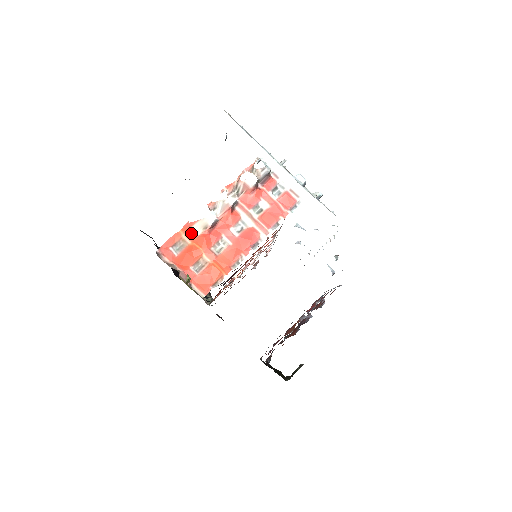
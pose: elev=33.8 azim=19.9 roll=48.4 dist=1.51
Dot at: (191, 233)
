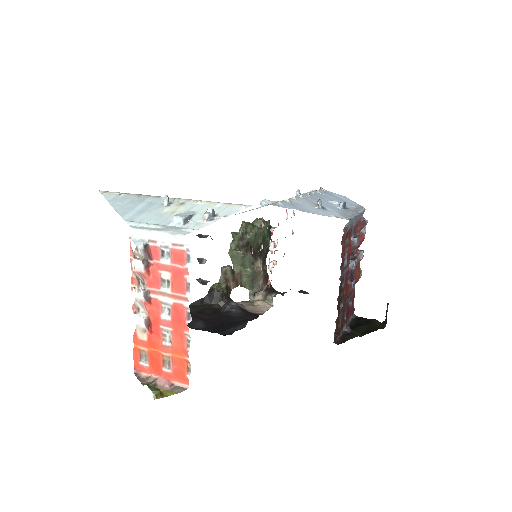
Dot at: (141, 341)
